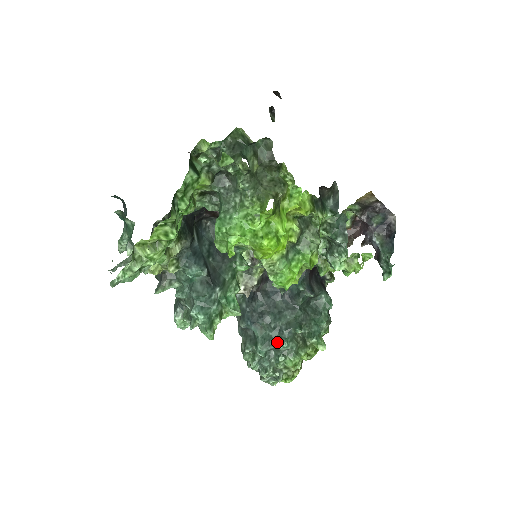
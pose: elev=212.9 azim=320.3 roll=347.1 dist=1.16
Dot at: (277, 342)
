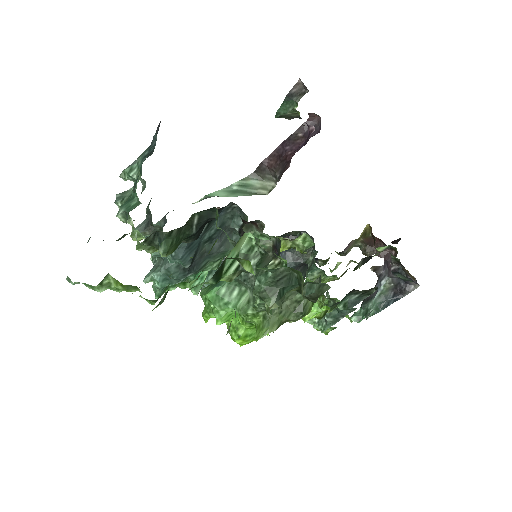
Dot at: occluded
